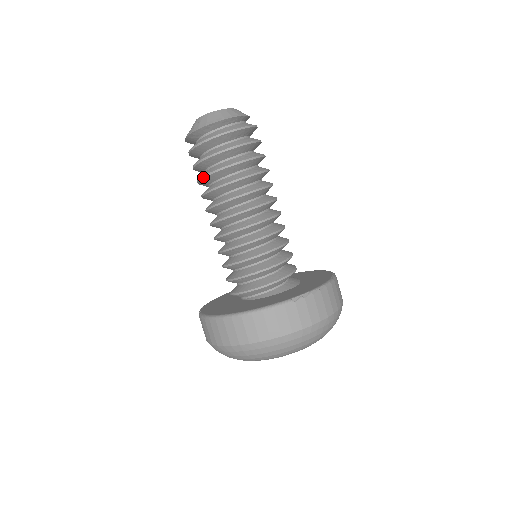
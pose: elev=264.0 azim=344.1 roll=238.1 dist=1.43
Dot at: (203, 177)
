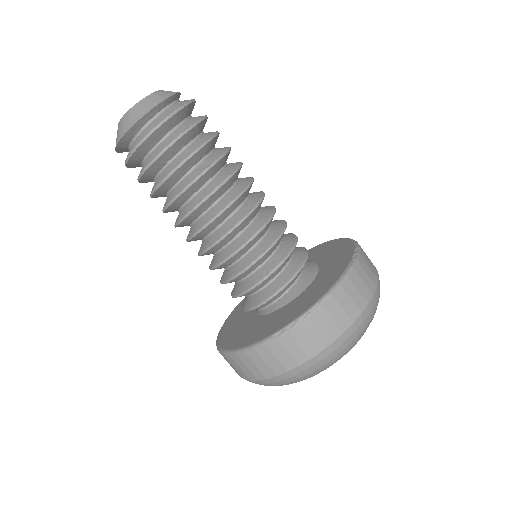
Dot at: (151, 197)
